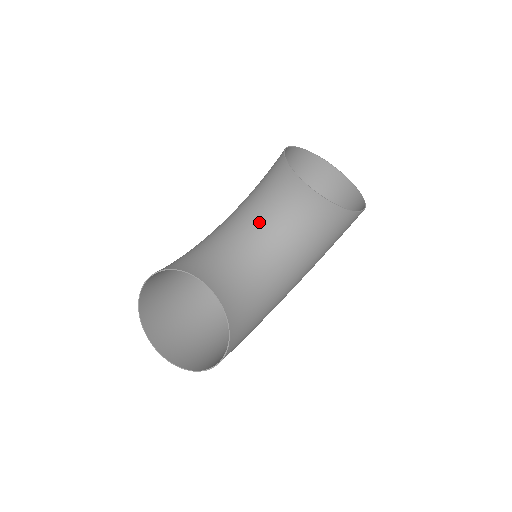
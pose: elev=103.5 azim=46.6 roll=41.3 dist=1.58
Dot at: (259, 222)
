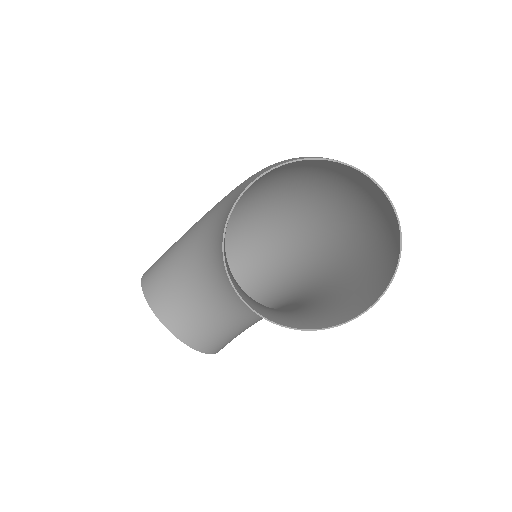
Dot at: (221, 278)
